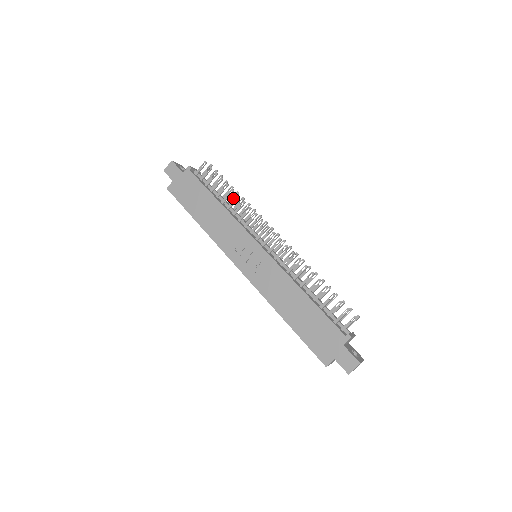
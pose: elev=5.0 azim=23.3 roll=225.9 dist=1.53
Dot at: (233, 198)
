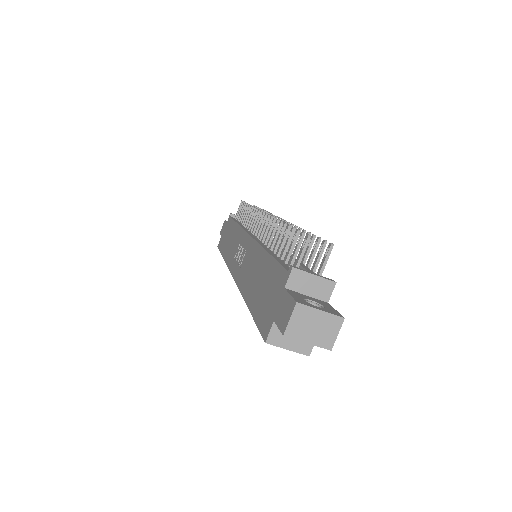
Dot at: occluded
